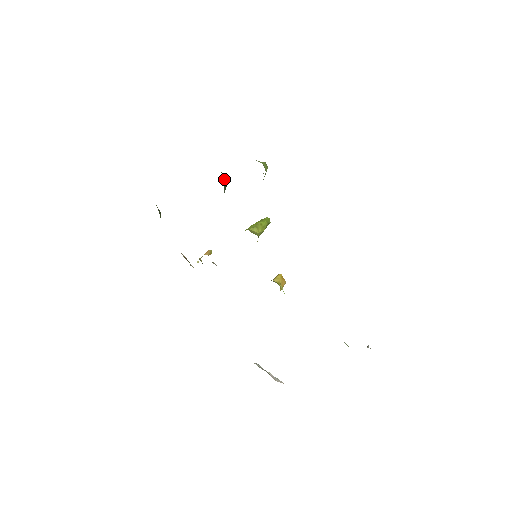
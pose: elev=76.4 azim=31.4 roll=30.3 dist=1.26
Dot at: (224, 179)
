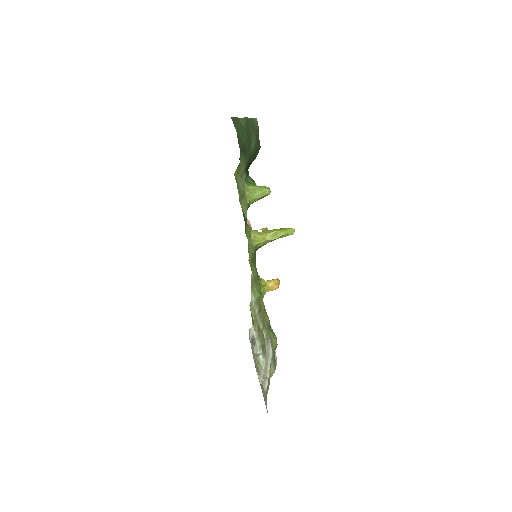
Dot at: occluded
